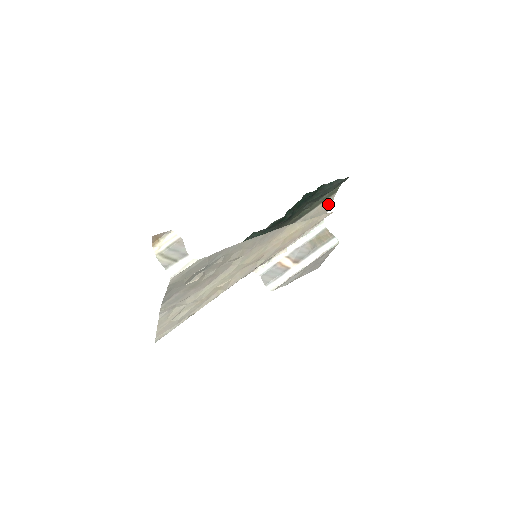
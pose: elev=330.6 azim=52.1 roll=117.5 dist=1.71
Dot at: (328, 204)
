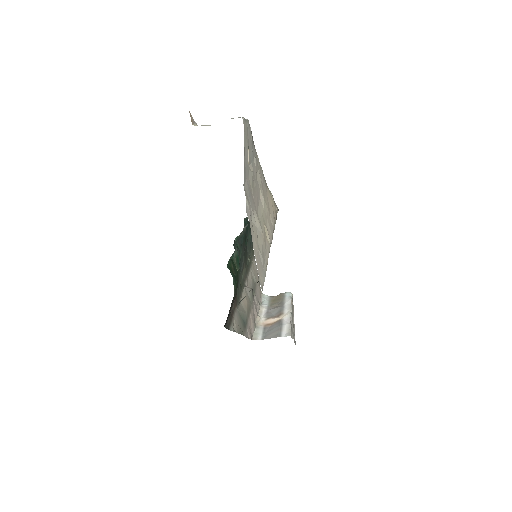
Dot at: (256, 269)
